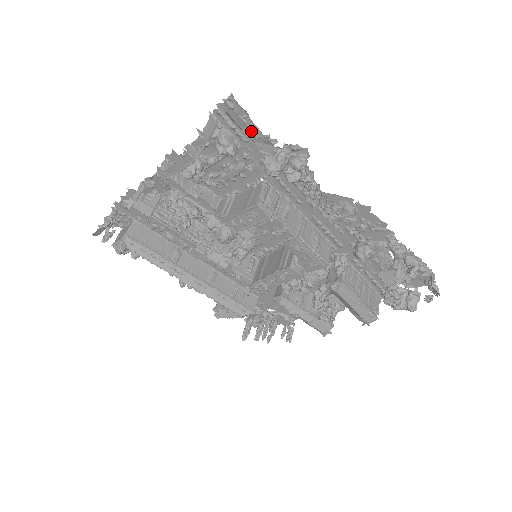
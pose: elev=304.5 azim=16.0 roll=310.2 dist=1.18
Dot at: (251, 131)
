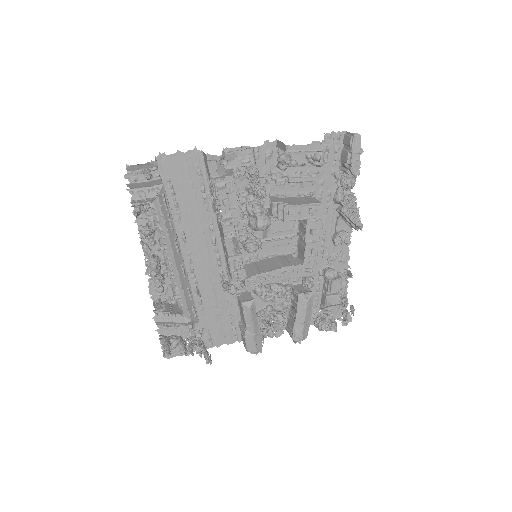
Dot at: (358, 154)
